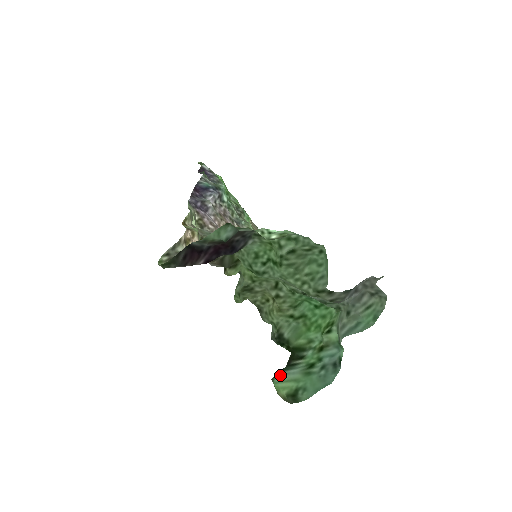
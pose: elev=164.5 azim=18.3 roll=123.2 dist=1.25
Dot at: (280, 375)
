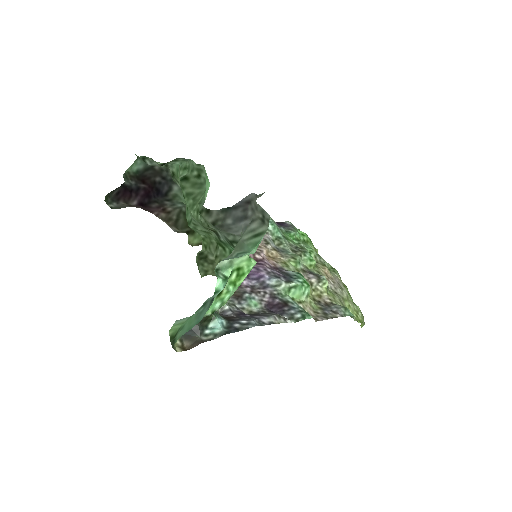
Dot at: (178, 320)
